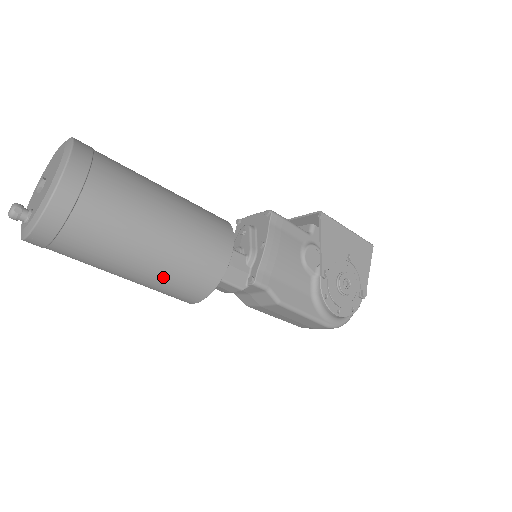
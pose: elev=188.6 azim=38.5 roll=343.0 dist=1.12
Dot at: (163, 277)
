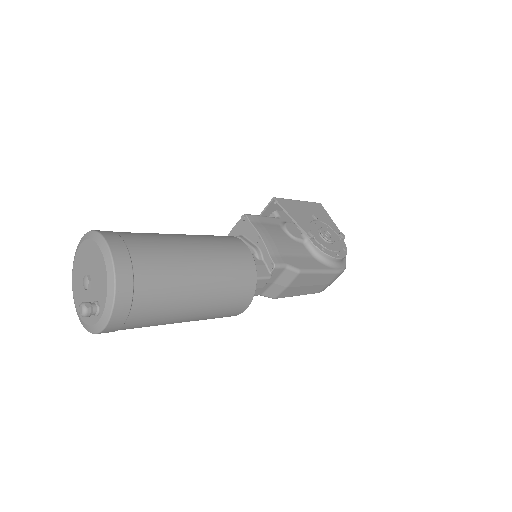
Dot at: (219, 294)
